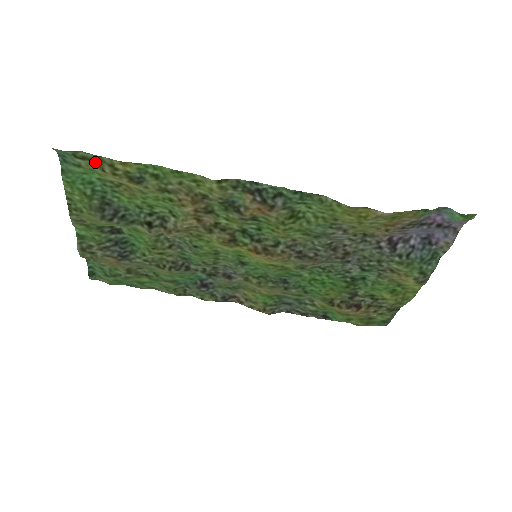
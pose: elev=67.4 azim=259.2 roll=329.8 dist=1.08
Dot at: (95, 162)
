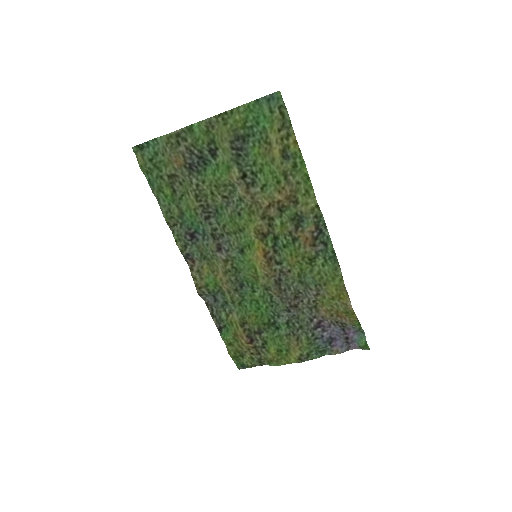
Dot at: (284, 123)
